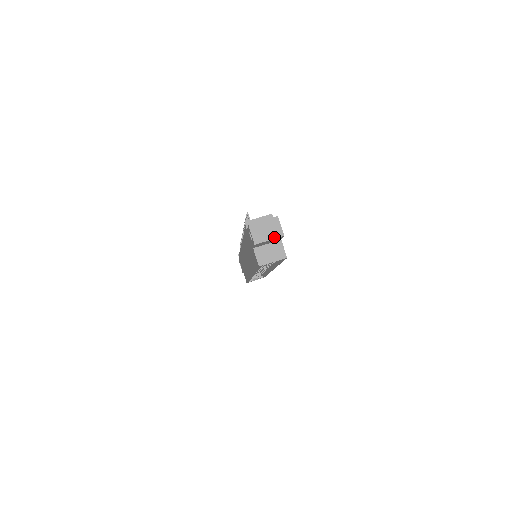
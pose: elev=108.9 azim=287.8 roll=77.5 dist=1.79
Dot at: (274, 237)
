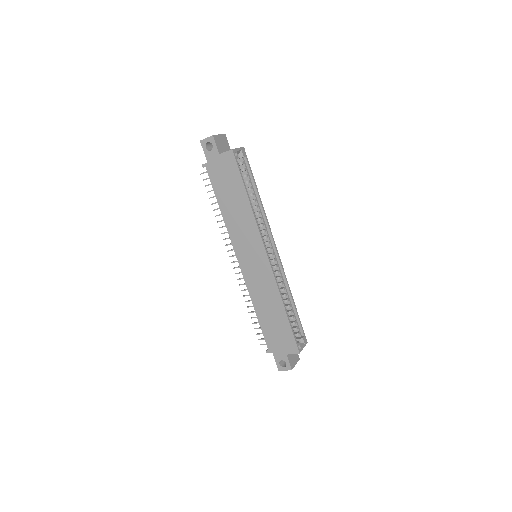
Dot at: (220, 135)
